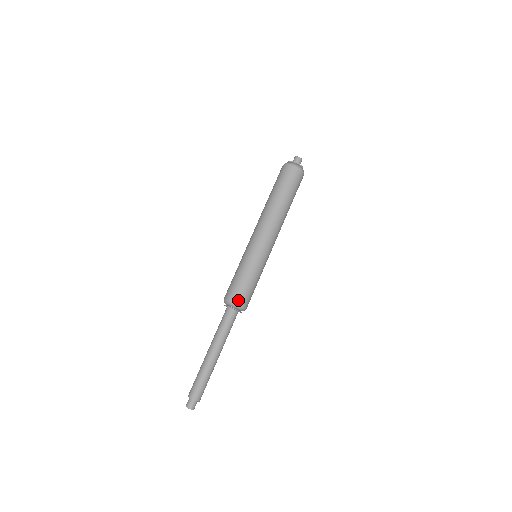
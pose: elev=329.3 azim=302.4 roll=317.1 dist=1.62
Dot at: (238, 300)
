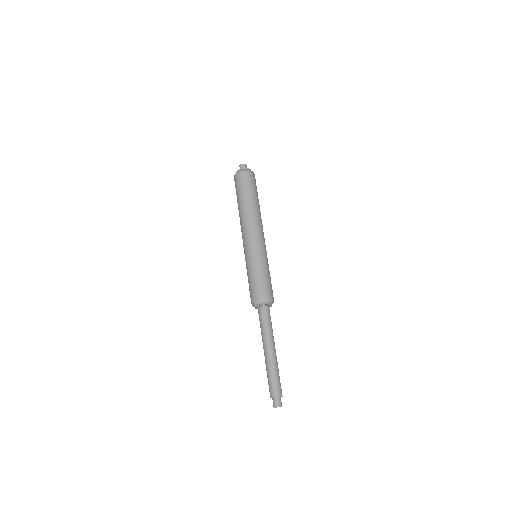
Dot at: (270, 296)
